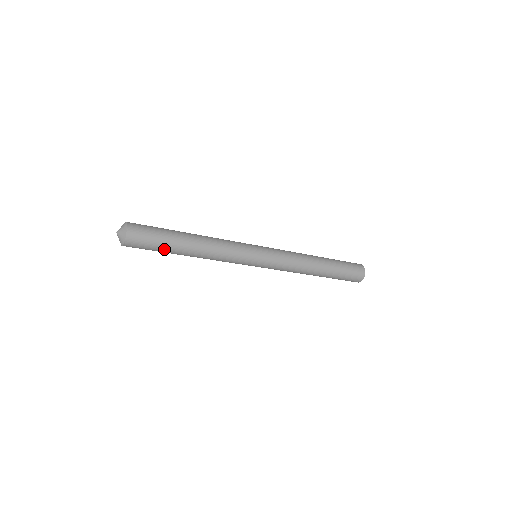
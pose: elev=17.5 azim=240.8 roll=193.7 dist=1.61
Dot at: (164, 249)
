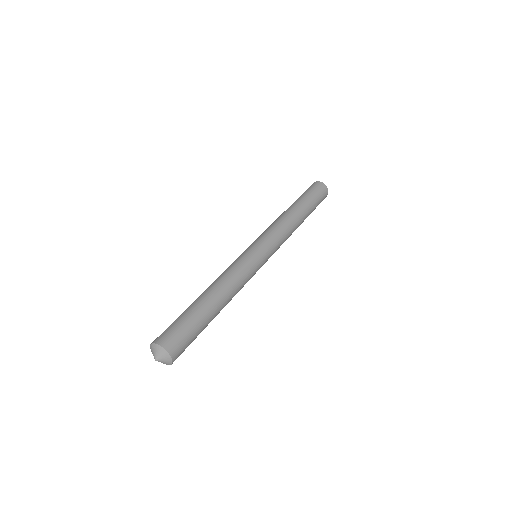
Dot at: occluded
